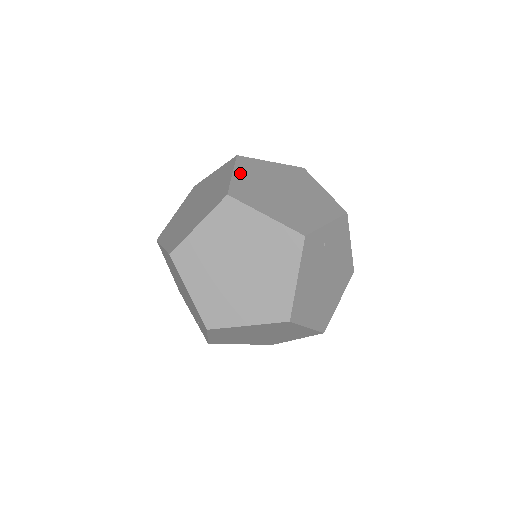
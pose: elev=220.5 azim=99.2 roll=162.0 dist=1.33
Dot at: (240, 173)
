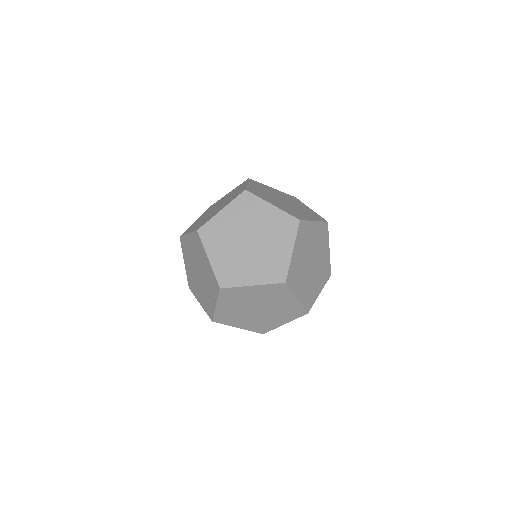
Dot at: (252, 185)
